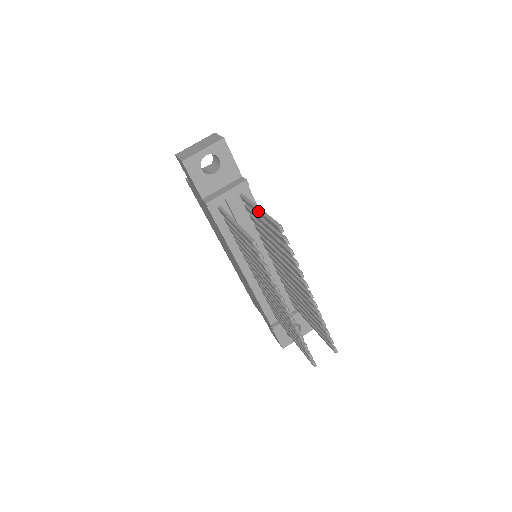
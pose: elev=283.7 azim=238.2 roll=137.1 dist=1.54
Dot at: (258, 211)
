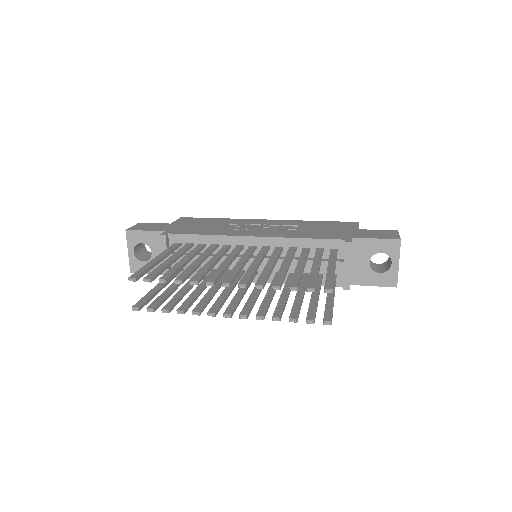
Dot at: occluded
